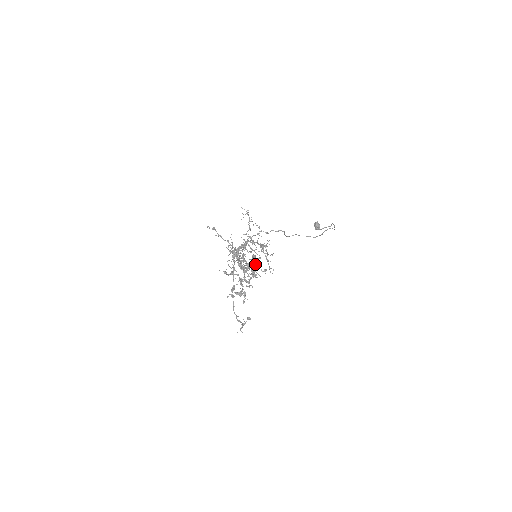
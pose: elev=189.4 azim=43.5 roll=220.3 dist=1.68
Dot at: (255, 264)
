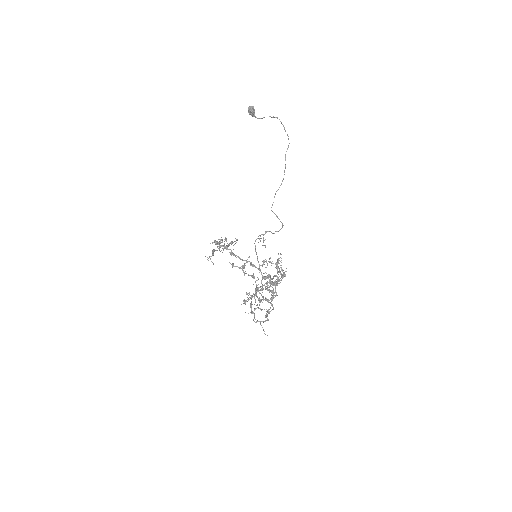
Dot at: (275, 288)
